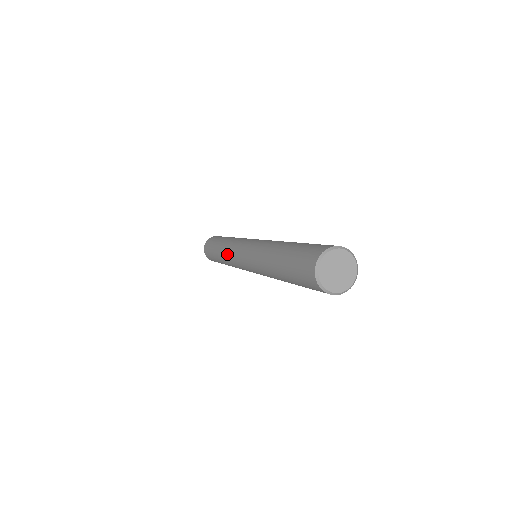
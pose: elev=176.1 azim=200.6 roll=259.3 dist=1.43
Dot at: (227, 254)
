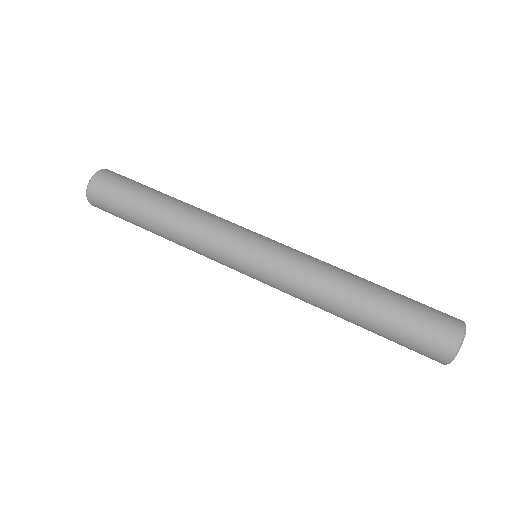
Dot at: (197, 252)
